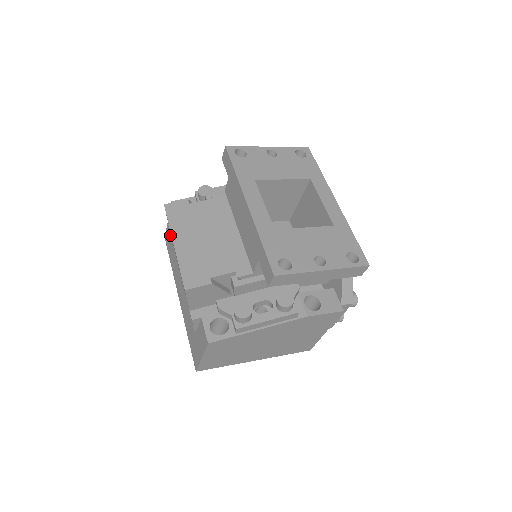
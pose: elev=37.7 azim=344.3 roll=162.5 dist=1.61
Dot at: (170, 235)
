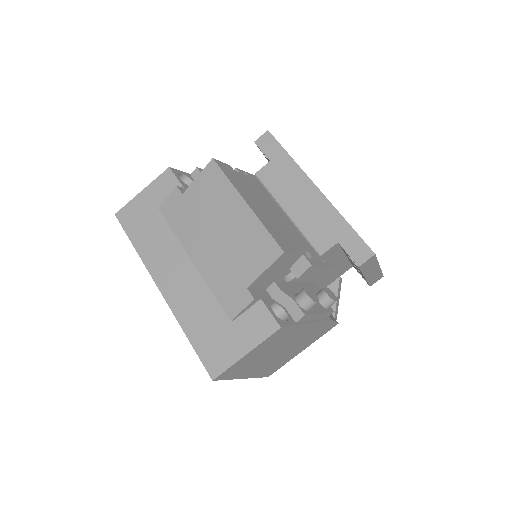
Dot at: (147, 208)
